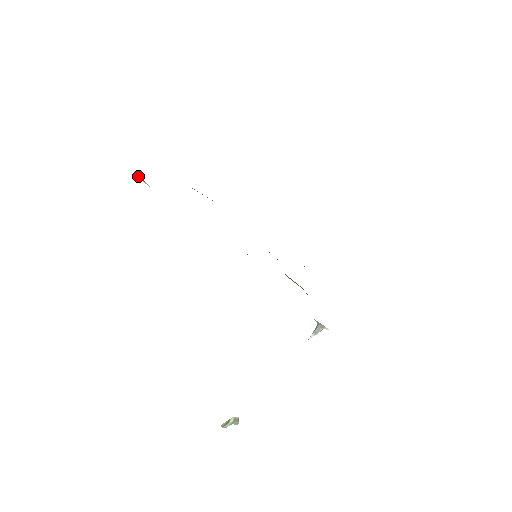
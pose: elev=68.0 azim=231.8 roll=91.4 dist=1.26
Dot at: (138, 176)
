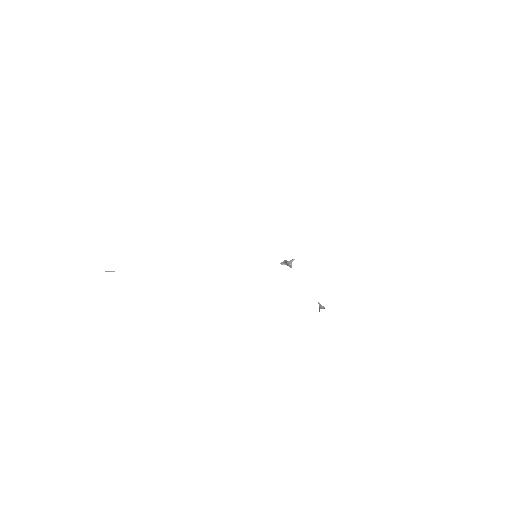
Dot at: occluded
